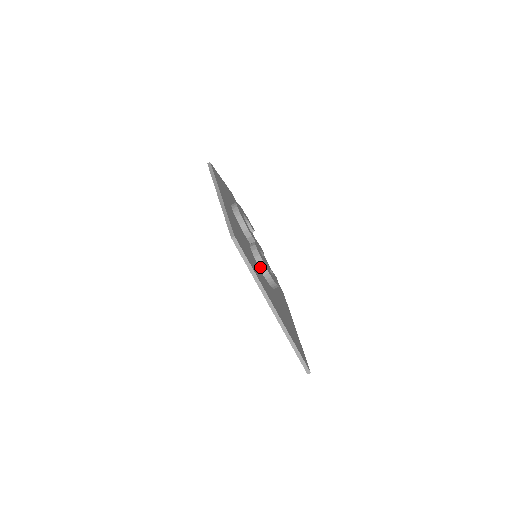
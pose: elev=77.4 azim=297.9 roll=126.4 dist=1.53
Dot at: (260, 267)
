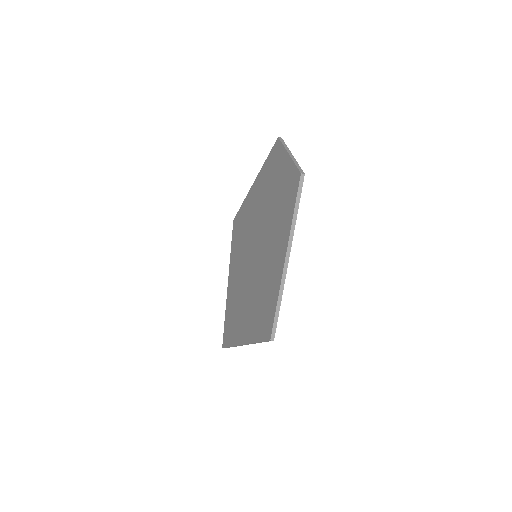
Dot at: occluded
